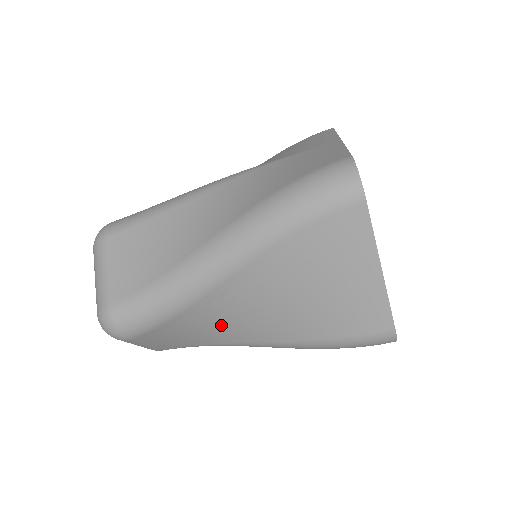
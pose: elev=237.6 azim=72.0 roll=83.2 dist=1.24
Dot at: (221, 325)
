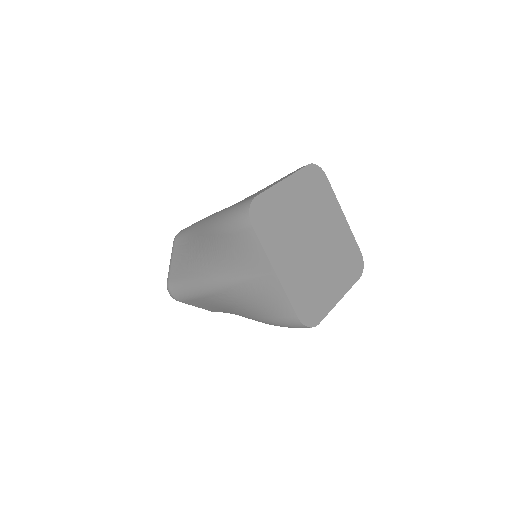
Dot at: occluded
